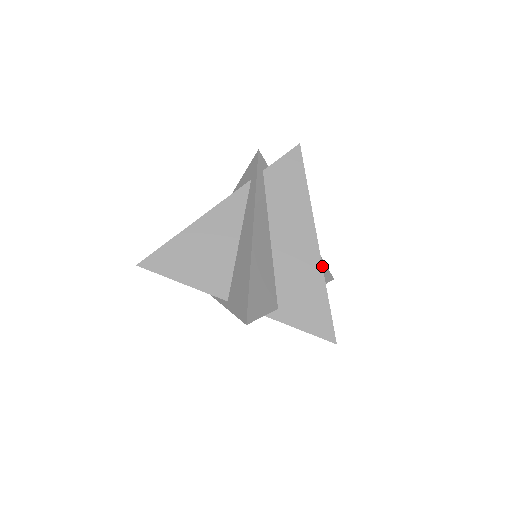
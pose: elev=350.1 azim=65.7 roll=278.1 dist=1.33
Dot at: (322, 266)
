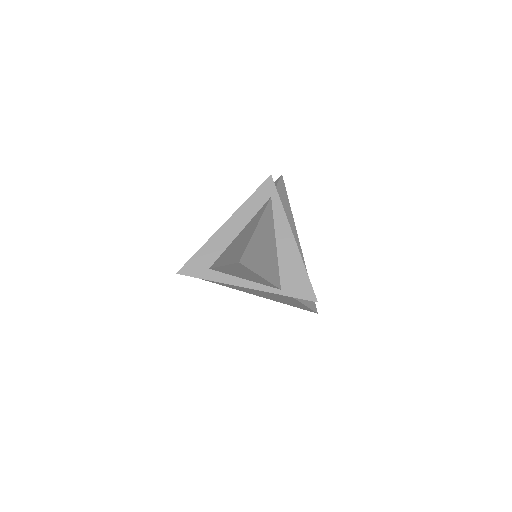
Dot at: occluded
